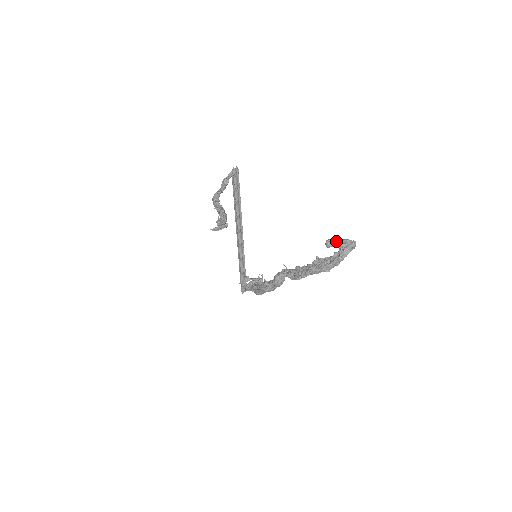
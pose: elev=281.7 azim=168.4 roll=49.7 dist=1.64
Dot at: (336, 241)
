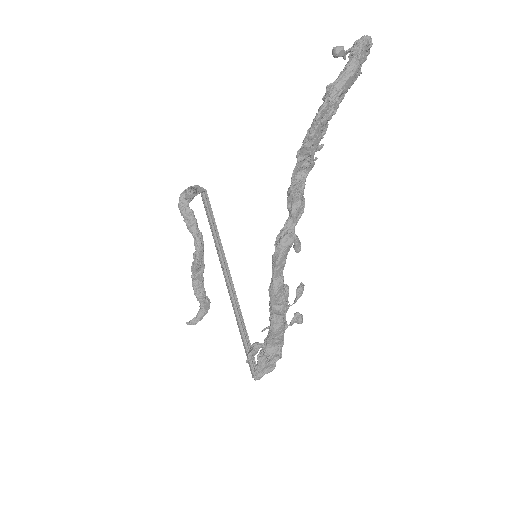
Dot at: (345, 51)
